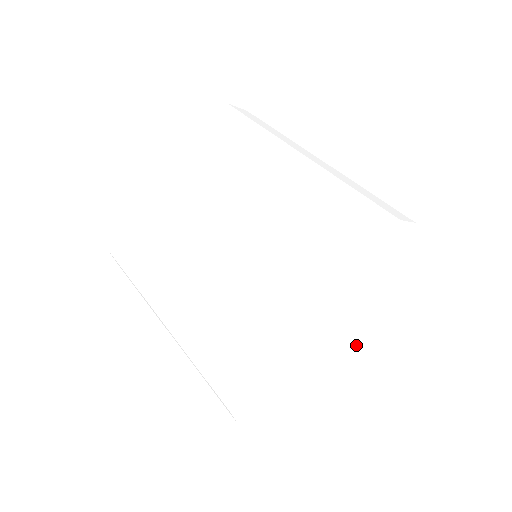
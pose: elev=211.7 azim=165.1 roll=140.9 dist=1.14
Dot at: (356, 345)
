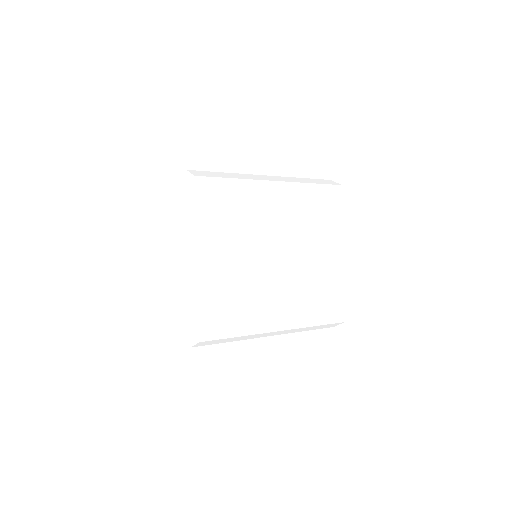
Dot at: occluded
